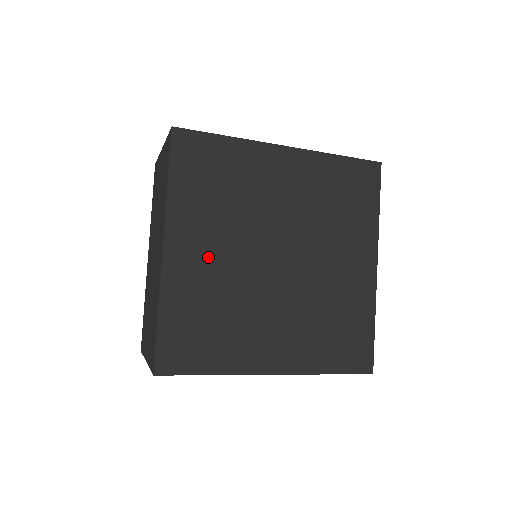
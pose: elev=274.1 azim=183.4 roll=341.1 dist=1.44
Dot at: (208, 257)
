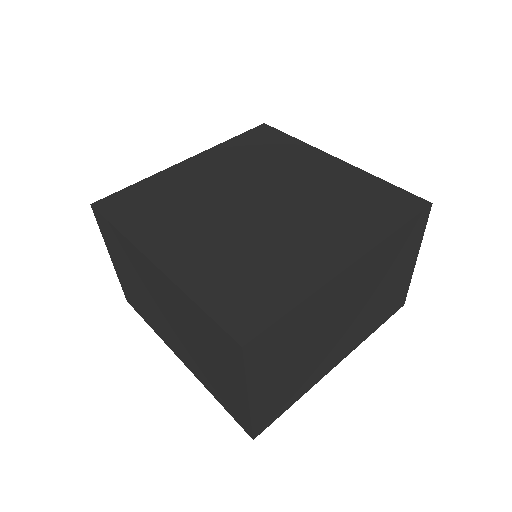
Dot at: (198, 242)
